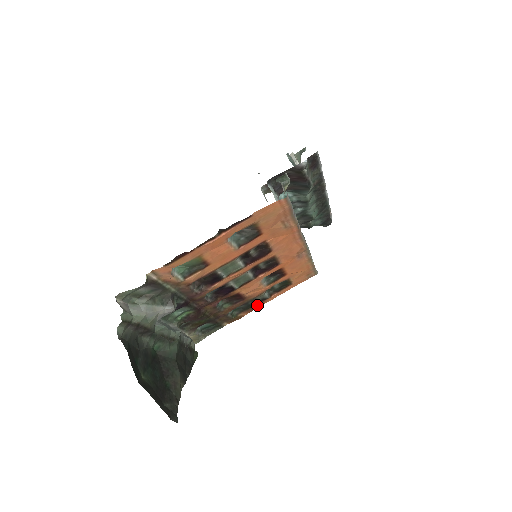
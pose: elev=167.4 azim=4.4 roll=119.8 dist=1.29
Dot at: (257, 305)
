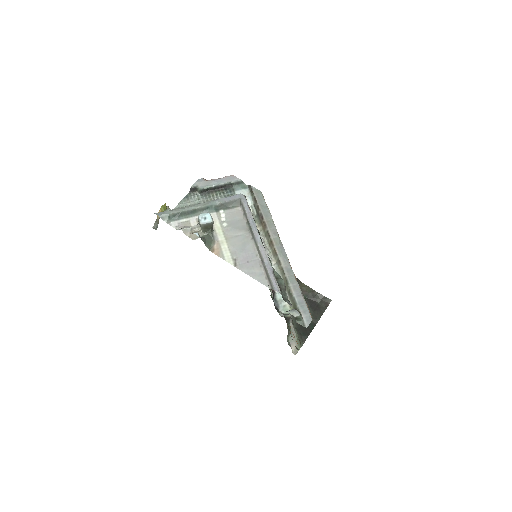
Dot at: occluded
